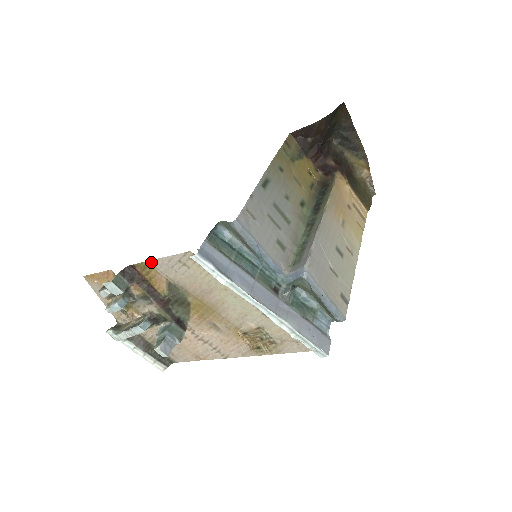
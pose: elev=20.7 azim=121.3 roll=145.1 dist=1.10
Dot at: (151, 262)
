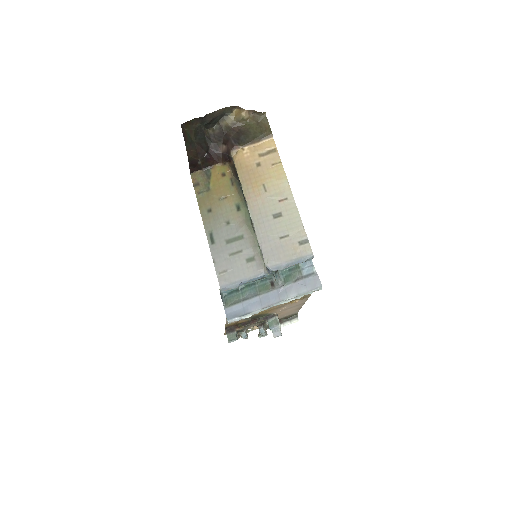
Dot at: (227, 324)
